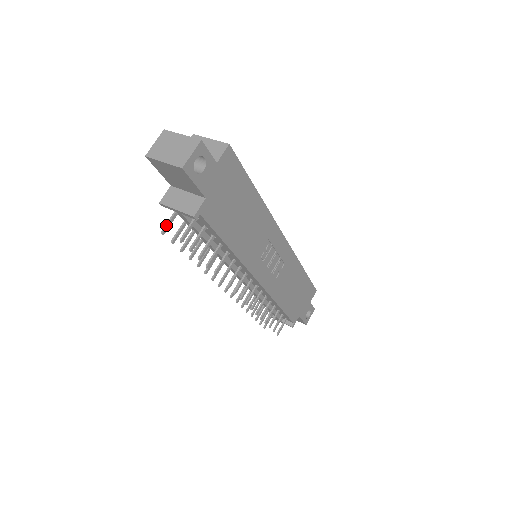
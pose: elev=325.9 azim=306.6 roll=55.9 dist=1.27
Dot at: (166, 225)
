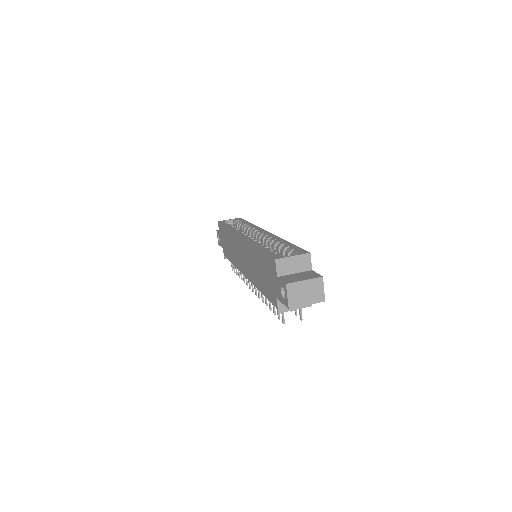
Dot at: occluded
